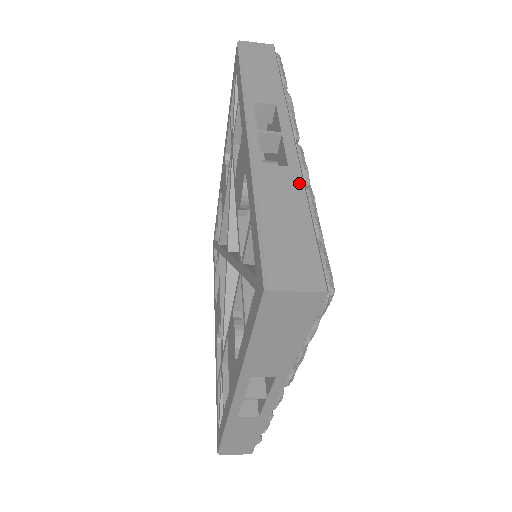
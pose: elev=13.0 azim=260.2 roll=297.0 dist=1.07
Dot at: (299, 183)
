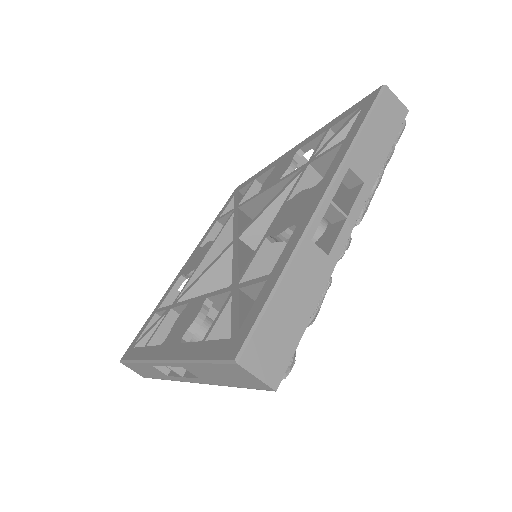
Dot at: occluded
